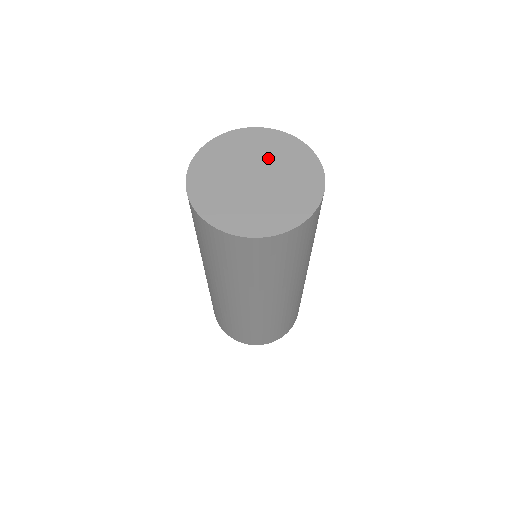
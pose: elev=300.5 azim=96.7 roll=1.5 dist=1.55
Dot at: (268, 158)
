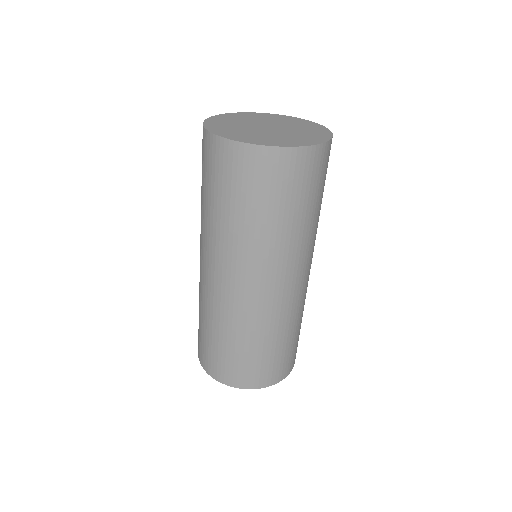
Dot at: (292, 127)
